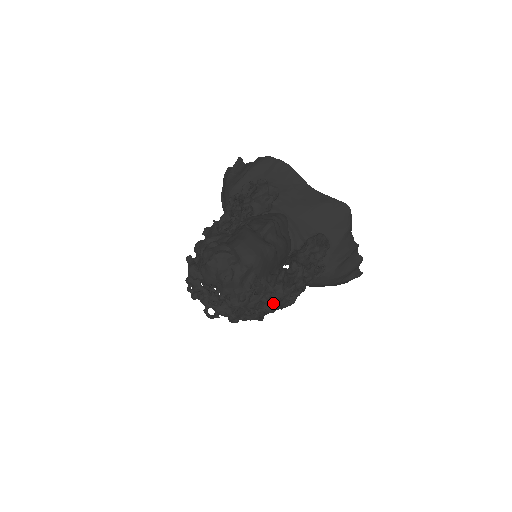
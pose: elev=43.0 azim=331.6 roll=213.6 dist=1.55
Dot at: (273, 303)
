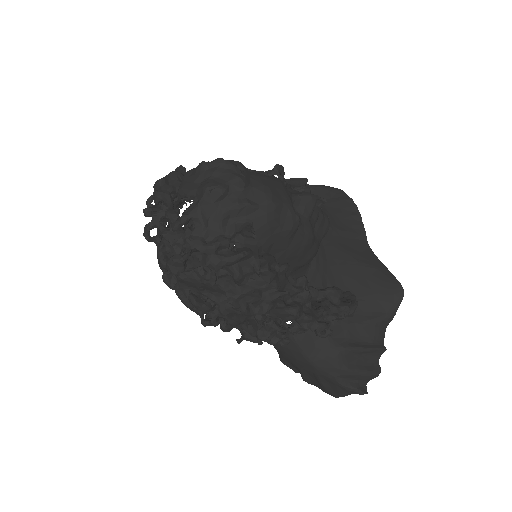
Dot at: (243, 291)
